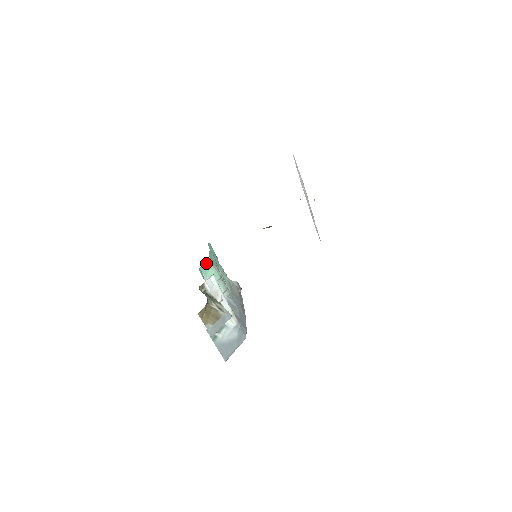
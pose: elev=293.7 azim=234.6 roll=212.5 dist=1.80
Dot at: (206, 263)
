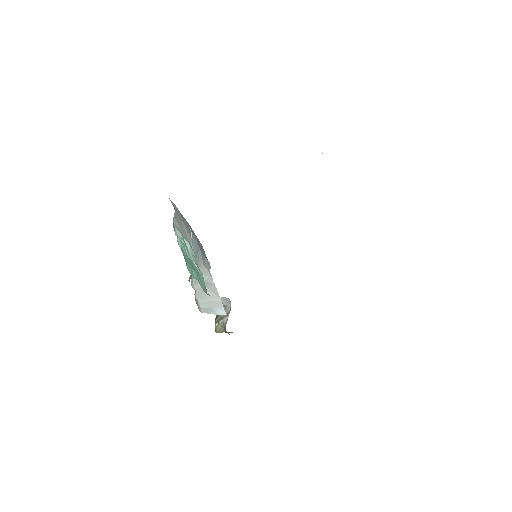
Dot at: occluded
